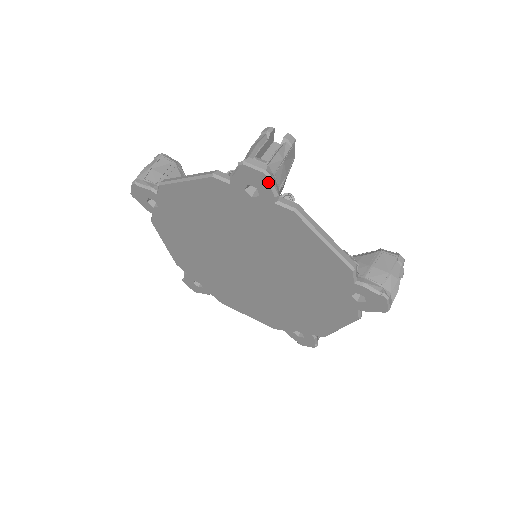
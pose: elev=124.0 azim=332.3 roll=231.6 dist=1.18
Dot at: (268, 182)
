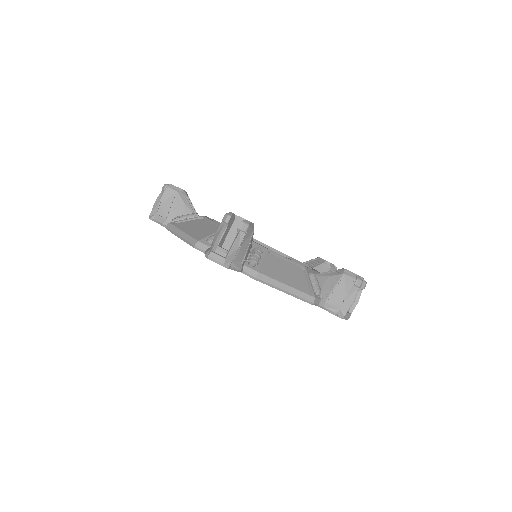
Dot at: occluded
